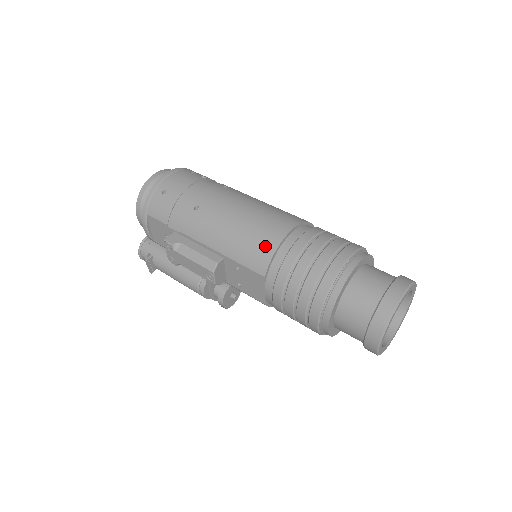
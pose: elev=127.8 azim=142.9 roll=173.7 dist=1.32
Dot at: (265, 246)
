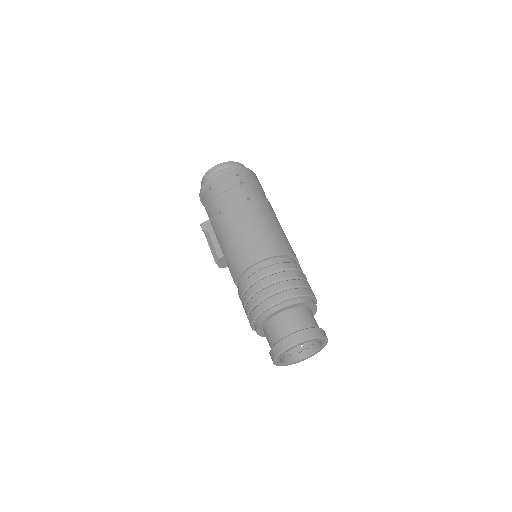
Dot at: (239, 265)
